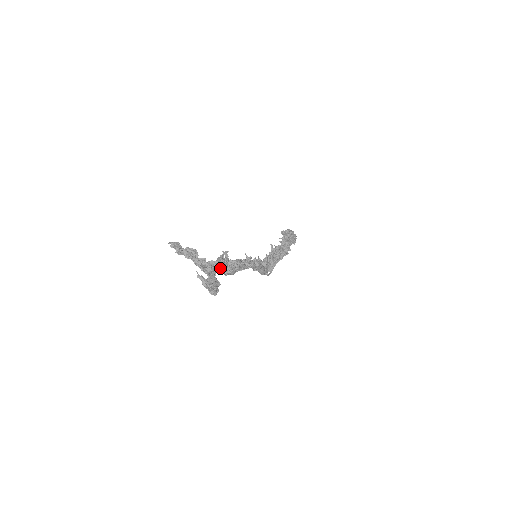
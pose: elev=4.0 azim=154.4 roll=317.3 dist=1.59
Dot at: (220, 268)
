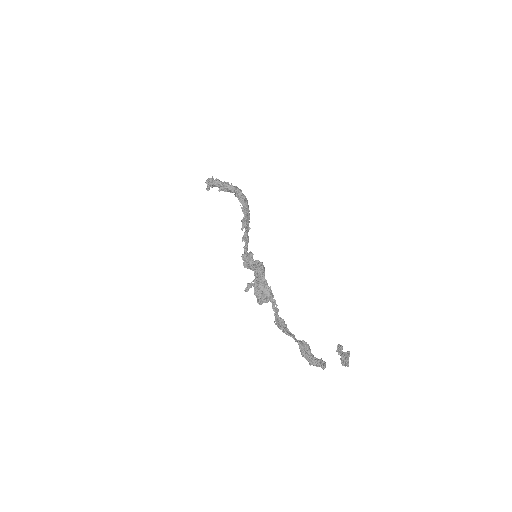
Dot at: occluded
